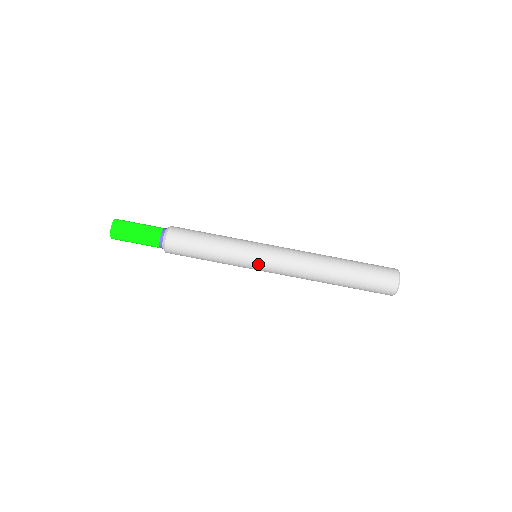
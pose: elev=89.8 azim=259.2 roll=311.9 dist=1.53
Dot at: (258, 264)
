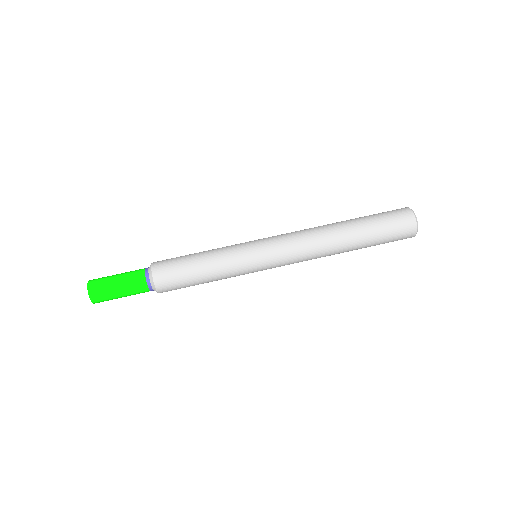
Dot at: (262, 259)
